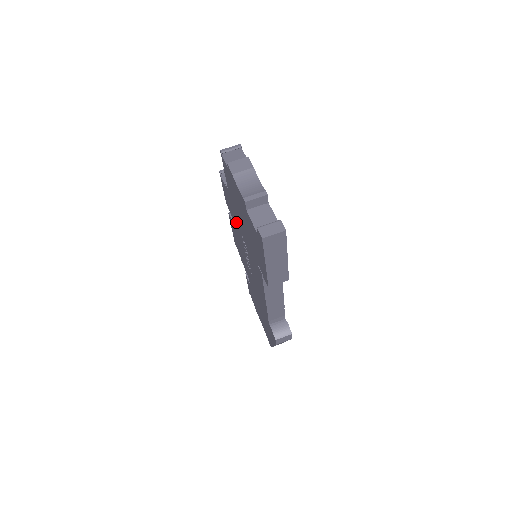
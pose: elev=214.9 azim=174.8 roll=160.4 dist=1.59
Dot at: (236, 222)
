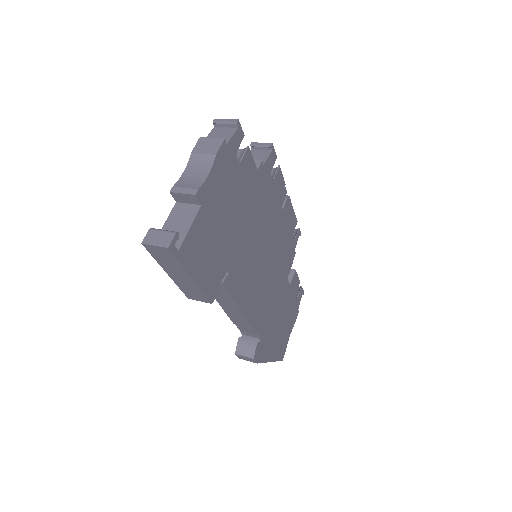
Dot at: occluded
